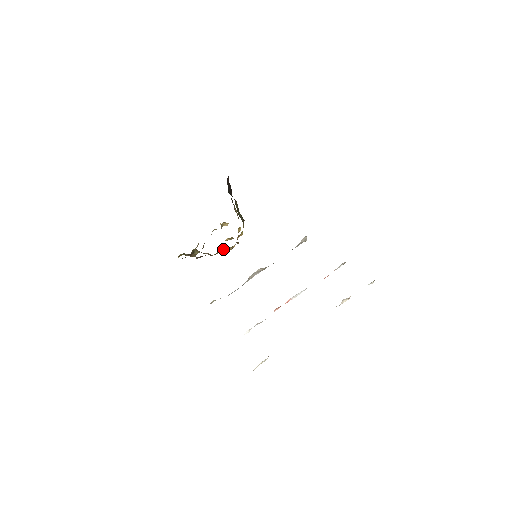
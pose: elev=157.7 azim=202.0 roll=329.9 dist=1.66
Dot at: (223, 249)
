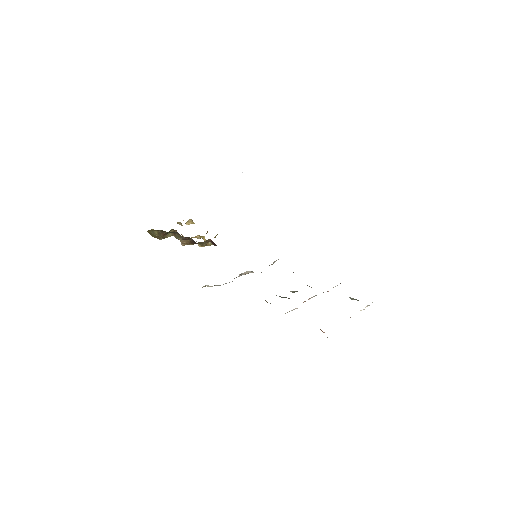
Dot at: (206, 241)
